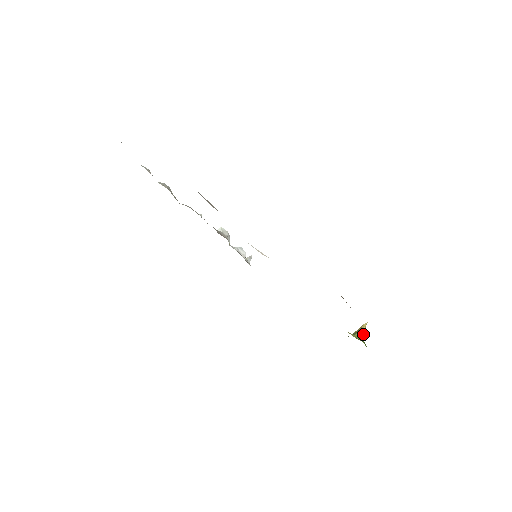
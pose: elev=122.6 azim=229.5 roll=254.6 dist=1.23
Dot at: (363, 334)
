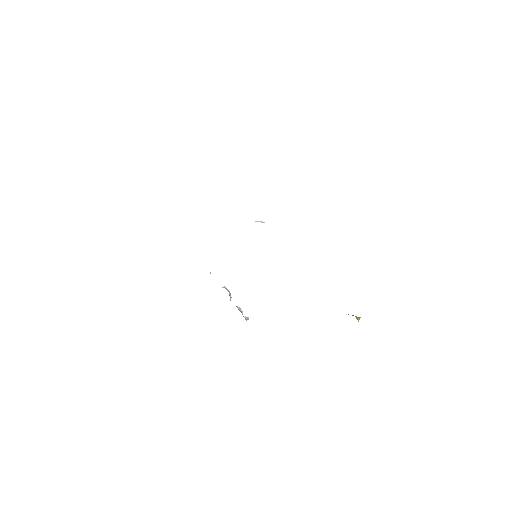
Dot at: (357, 318)
